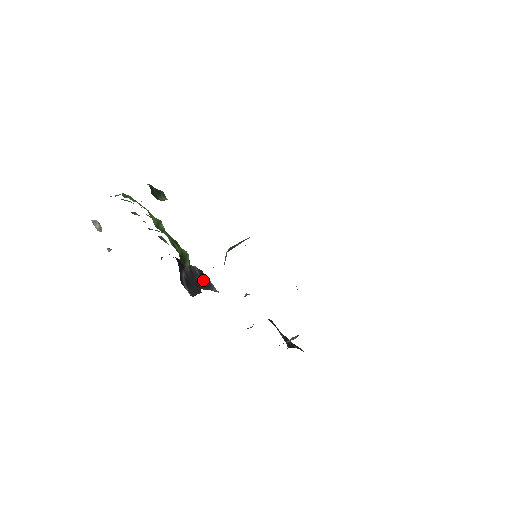
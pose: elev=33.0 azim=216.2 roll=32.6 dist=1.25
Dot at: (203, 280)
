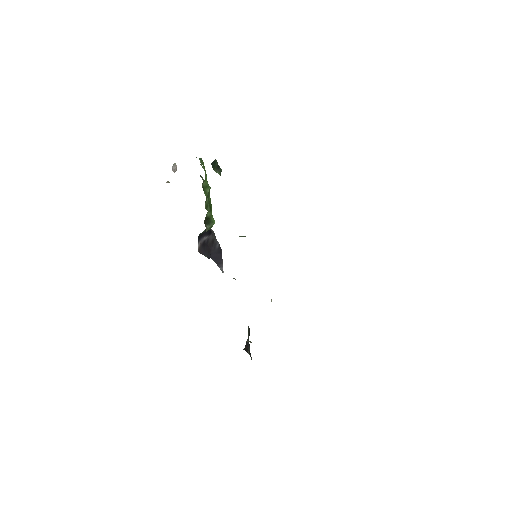
Dot at: (217, 255)
